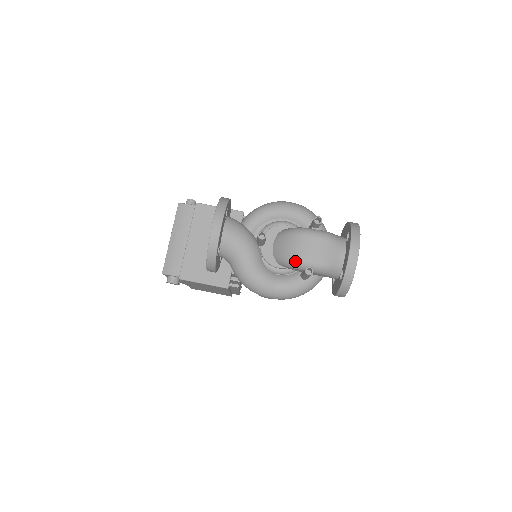
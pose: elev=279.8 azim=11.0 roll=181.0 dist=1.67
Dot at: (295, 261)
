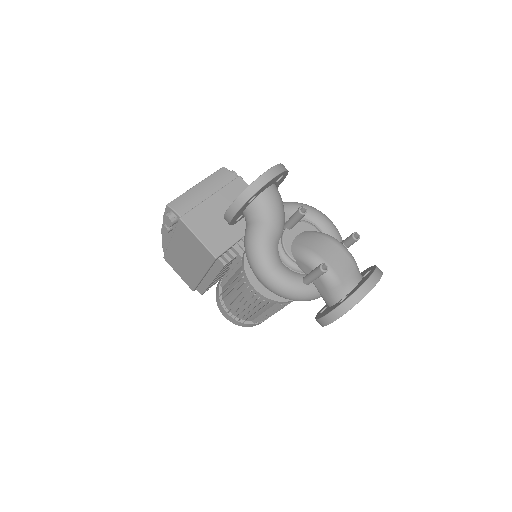
Dot at: (313, 256)
